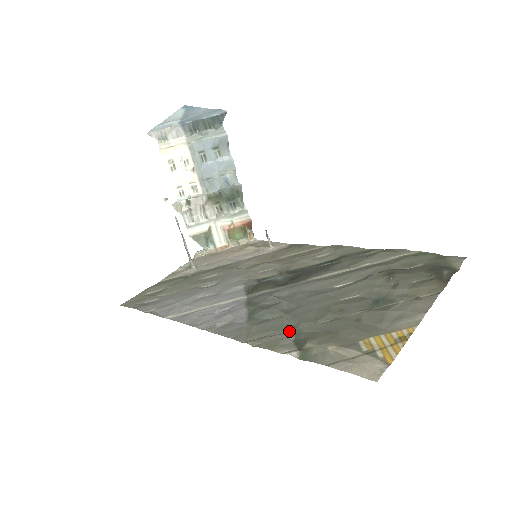
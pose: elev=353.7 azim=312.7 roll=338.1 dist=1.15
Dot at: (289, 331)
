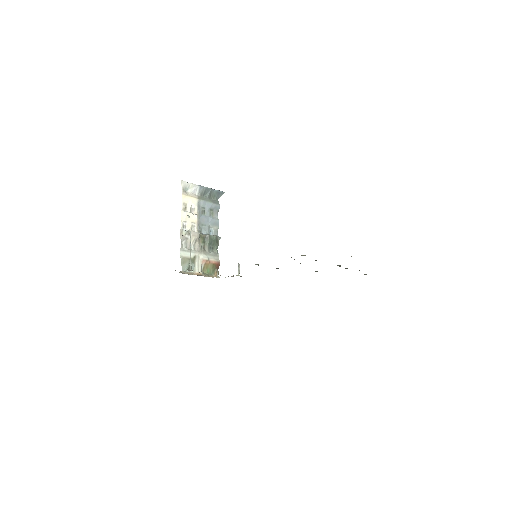
Dot at: occluded
